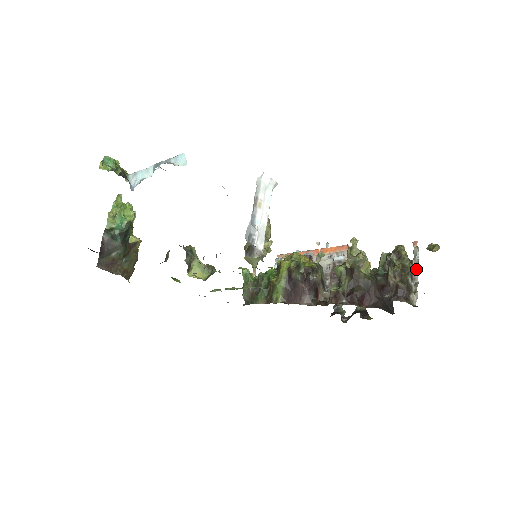
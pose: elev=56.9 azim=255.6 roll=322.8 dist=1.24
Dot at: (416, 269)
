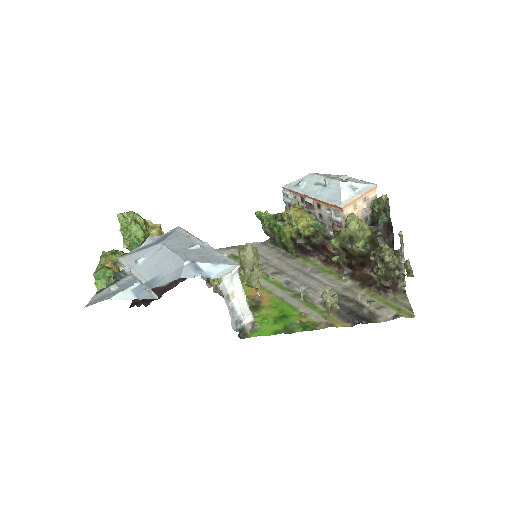
Dot at: (402, 263)
